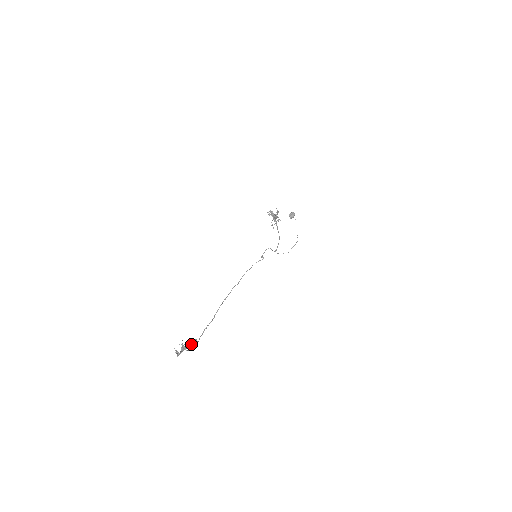
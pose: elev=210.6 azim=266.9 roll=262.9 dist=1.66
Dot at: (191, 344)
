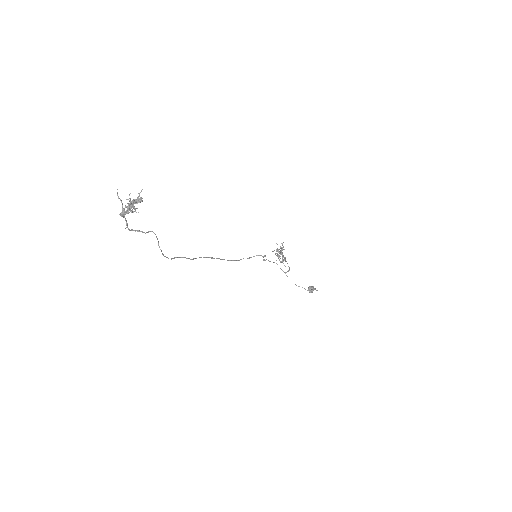
Dot at: (142, 198)
